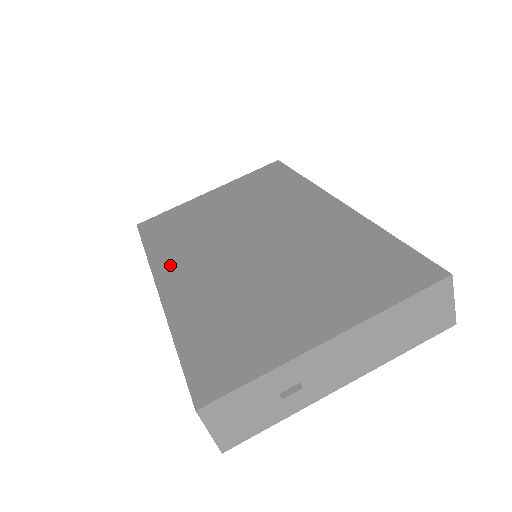
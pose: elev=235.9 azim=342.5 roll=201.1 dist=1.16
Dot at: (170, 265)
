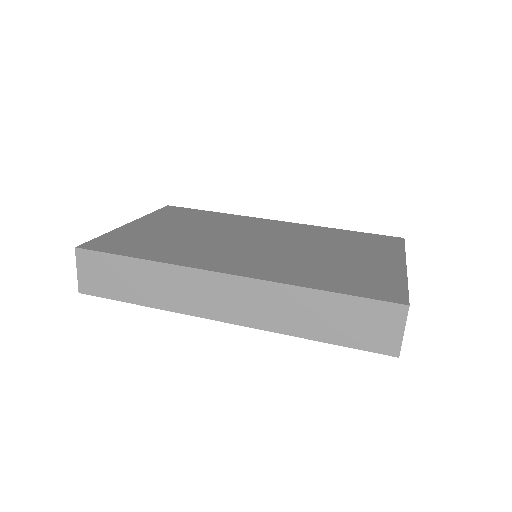
Dot at: (205, 261)
